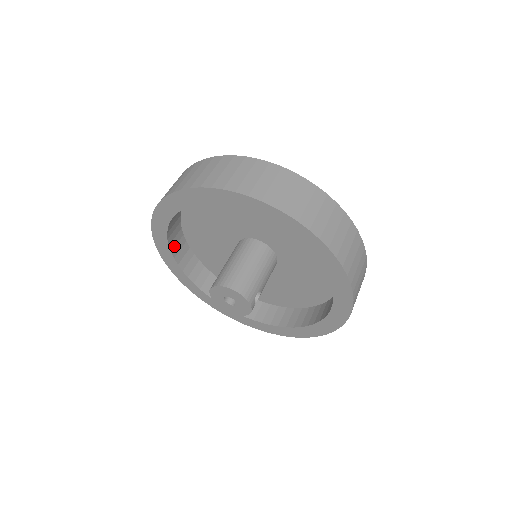
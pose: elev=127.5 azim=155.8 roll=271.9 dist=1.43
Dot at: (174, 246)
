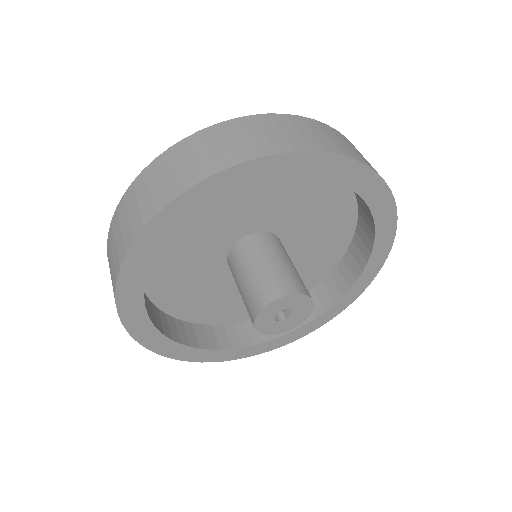
Dot at: occluded
